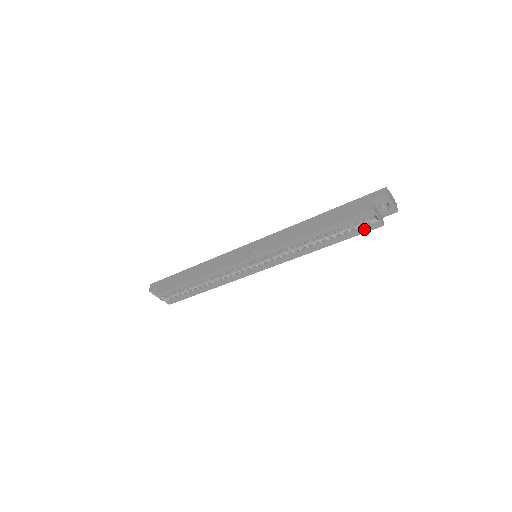
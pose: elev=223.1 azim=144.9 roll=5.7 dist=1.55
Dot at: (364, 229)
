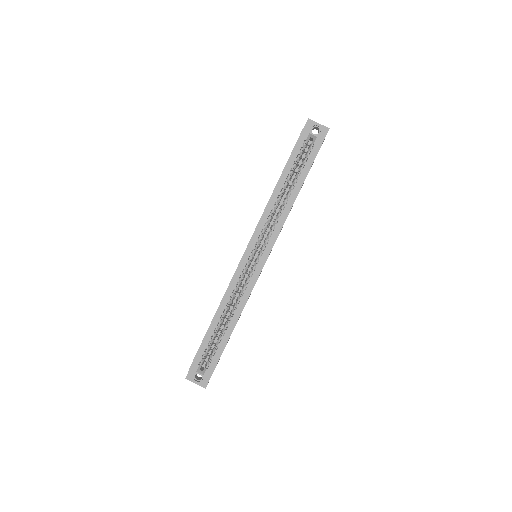
Dot at: (313, 153)
